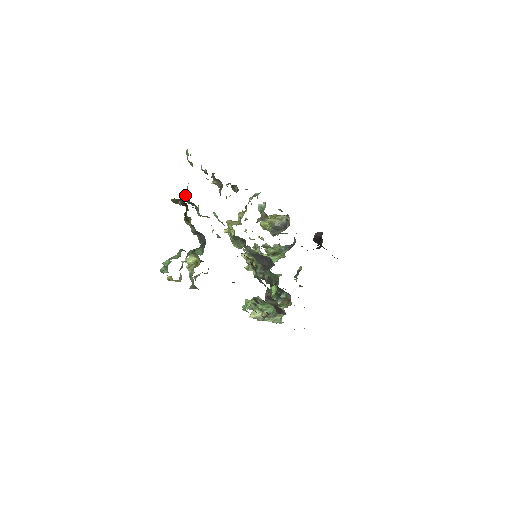
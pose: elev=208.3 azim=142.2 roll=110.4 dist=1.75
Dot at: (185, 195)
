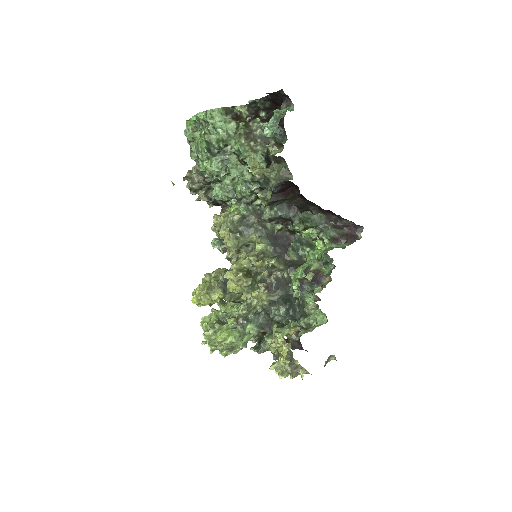
Dot at: (205, 139)
